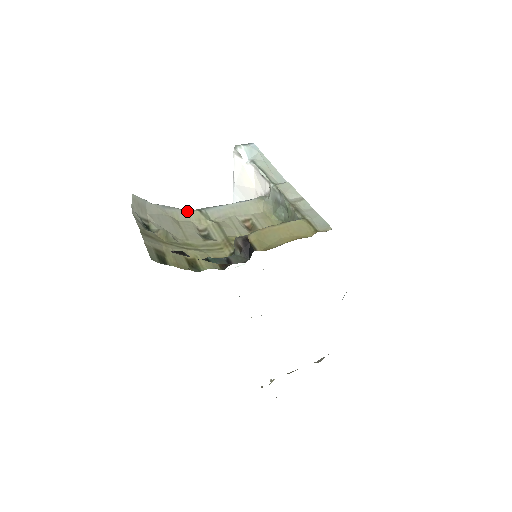
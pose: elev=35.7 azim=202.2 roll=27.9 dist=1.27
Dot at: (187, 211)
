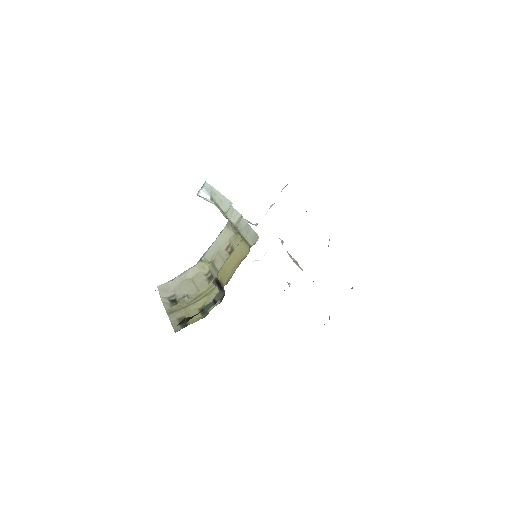
Dot at: (194, 267)
